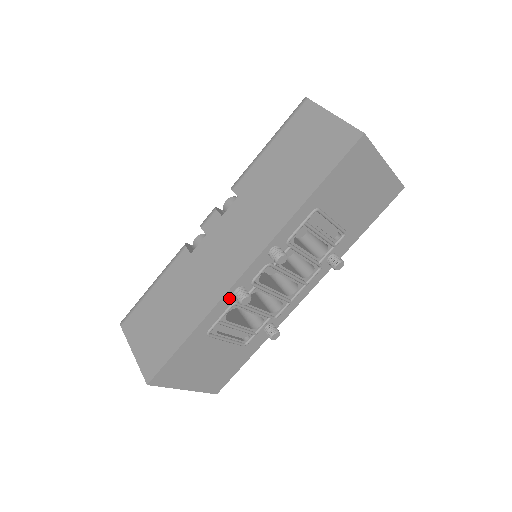
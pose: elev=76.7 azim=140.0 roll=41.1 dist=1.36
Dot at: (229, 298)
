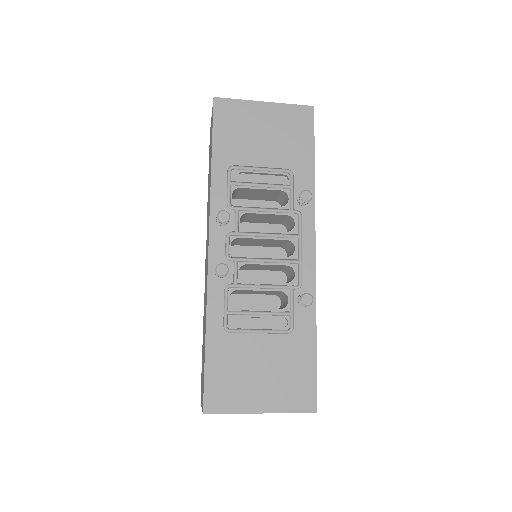
Dot at: (216, 283)
